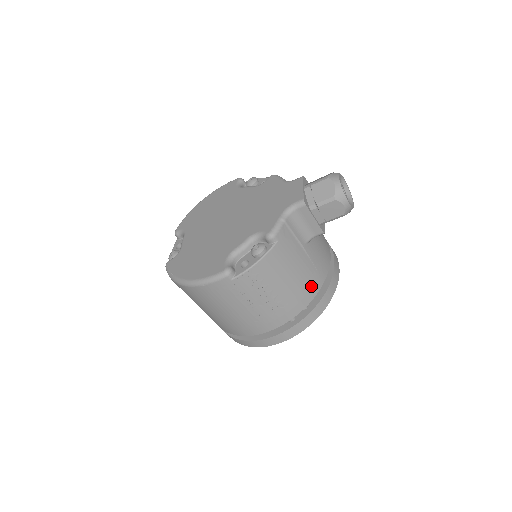
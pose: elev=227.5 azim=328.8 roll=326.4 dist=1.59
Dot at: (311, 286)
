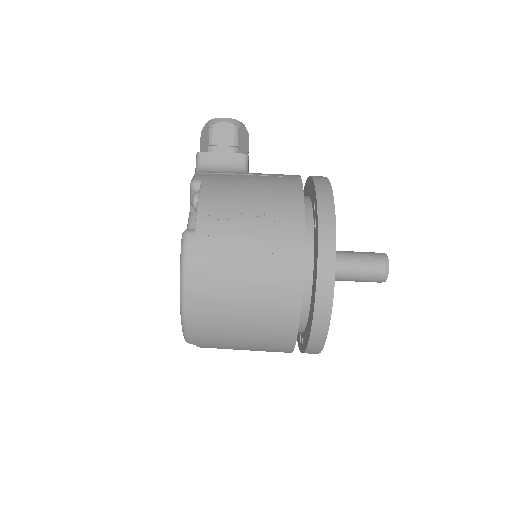
Dot at: (286, 184)
